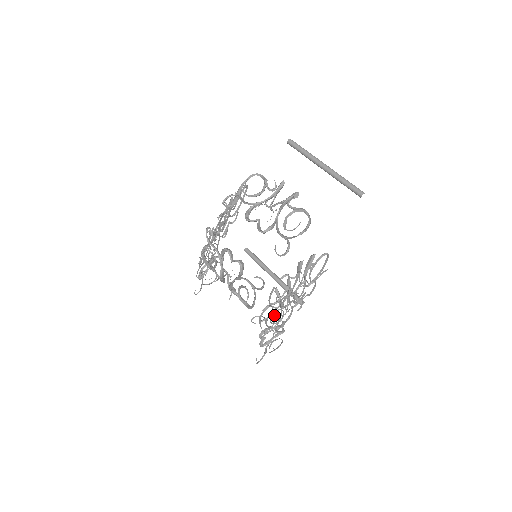
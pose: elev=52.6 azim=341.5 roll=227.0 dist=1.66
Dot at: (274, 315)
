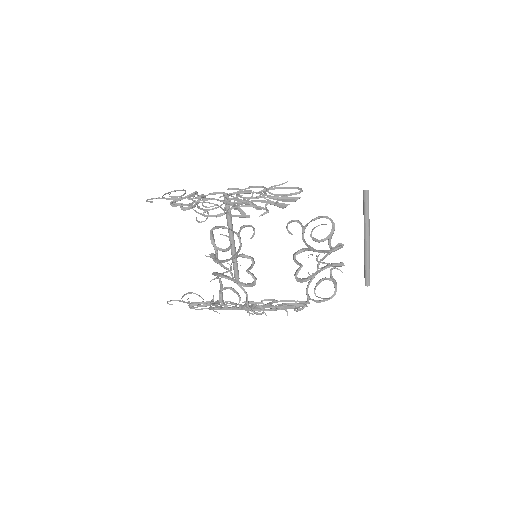
Dot at: occluded
